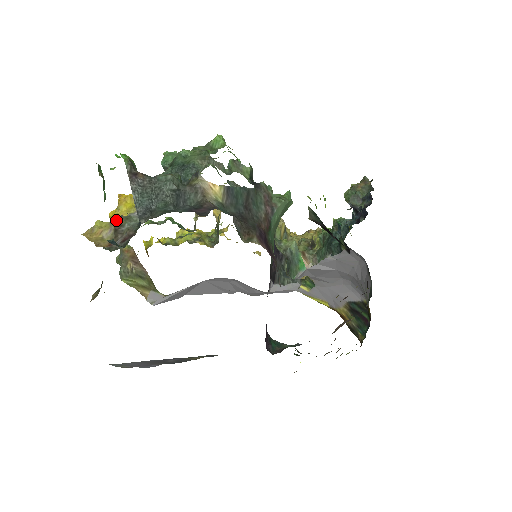
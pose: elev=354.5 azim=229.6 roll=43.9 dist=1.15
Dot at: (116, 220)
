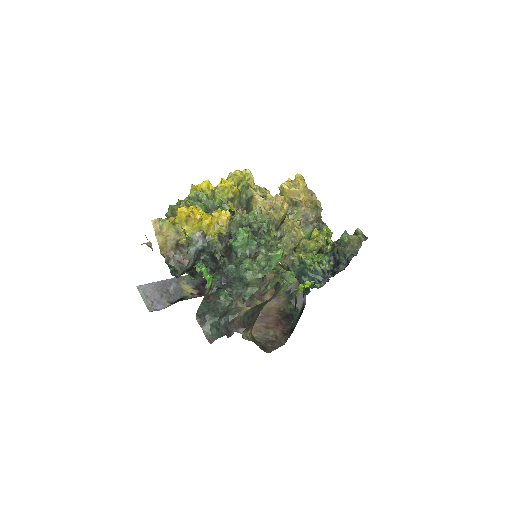
Dot at: (181, 241)
